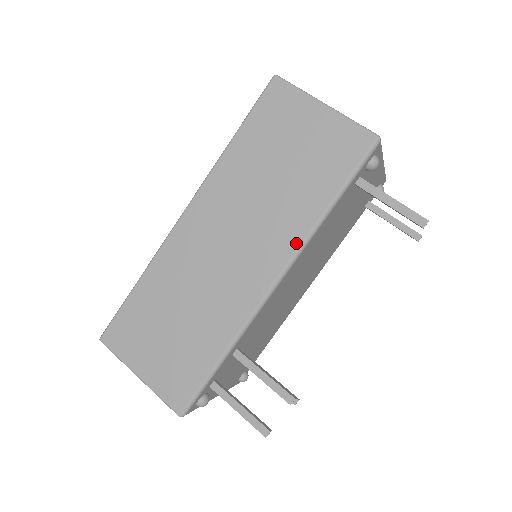
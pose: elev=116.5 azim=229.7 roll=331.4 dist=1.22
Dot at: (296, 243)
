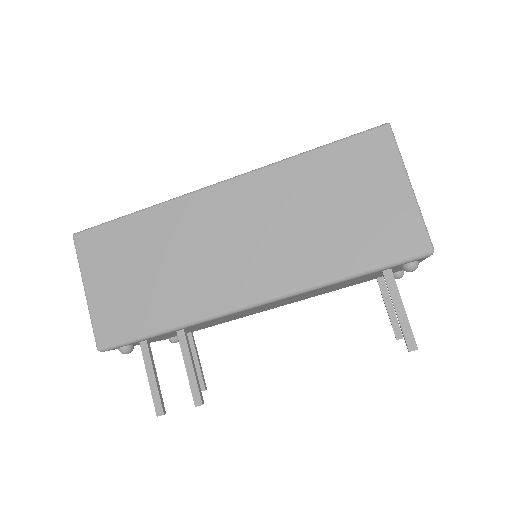
Dot at: (296, 285)
